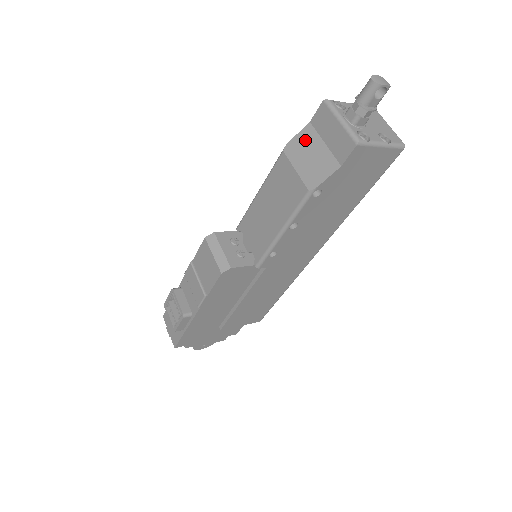
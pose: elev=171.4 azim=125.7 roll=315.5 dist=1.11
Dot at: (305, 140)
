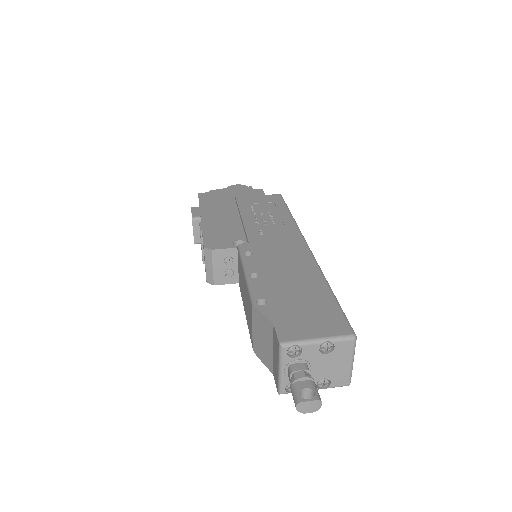
Dot at: (265, 327)
